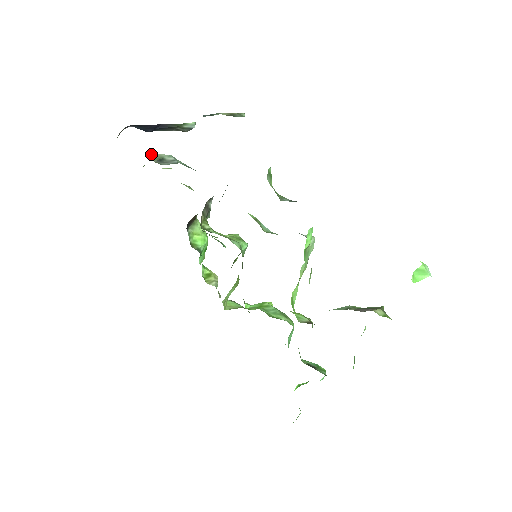
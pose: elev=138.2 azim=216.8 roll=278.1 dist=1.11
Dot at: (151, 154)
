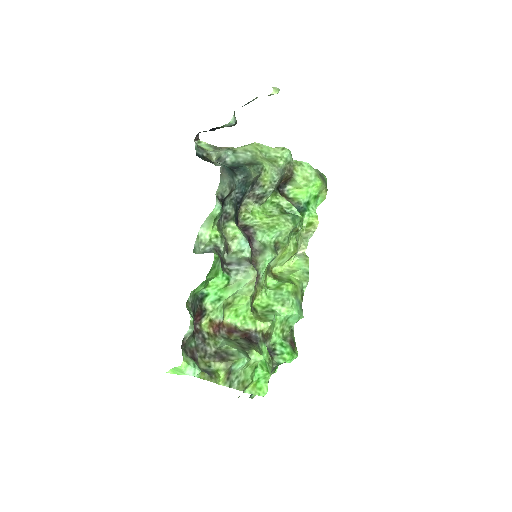
Dot at: (214, 154)
